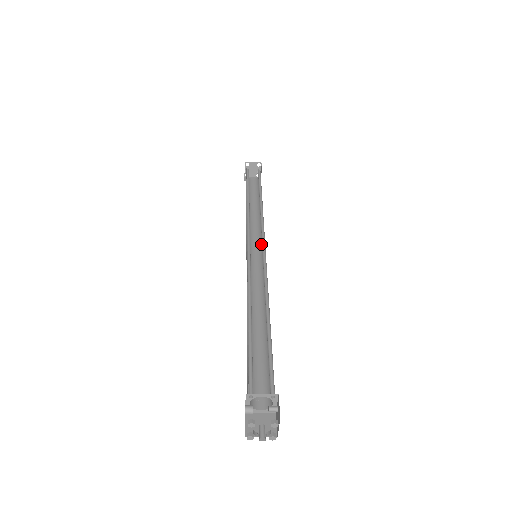
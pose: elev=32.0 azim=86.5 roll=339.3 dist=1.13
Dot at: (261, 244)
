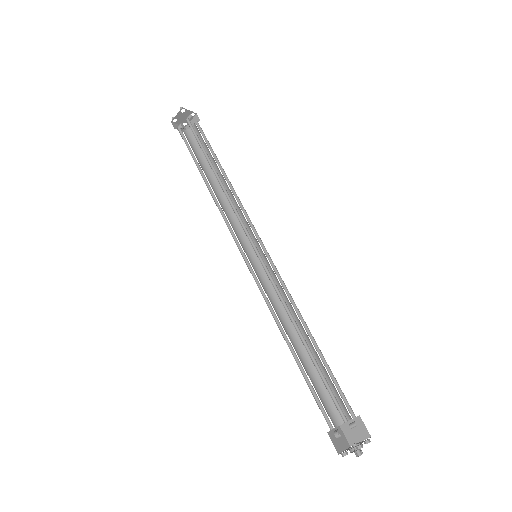
Dot at: (251, 231)
